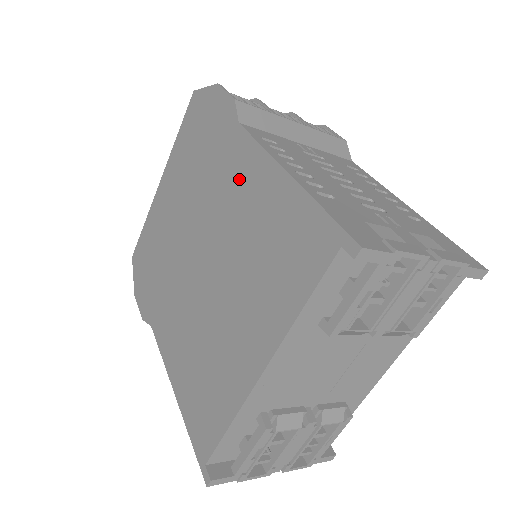
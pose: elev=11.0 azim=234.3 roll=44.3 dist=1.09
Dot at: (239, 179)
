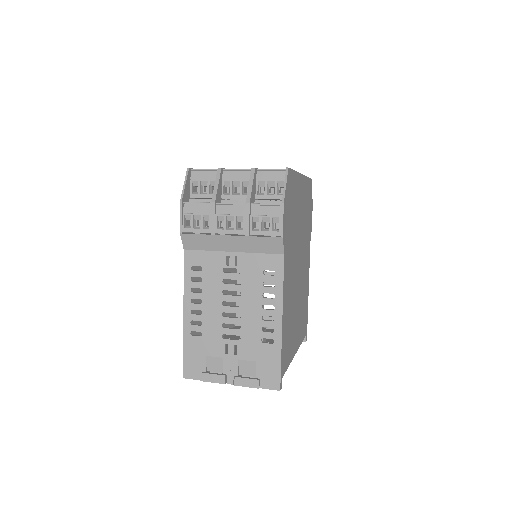
Dot at: occluded
